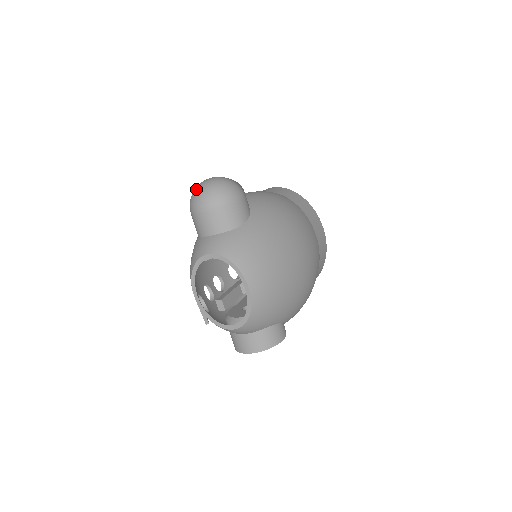
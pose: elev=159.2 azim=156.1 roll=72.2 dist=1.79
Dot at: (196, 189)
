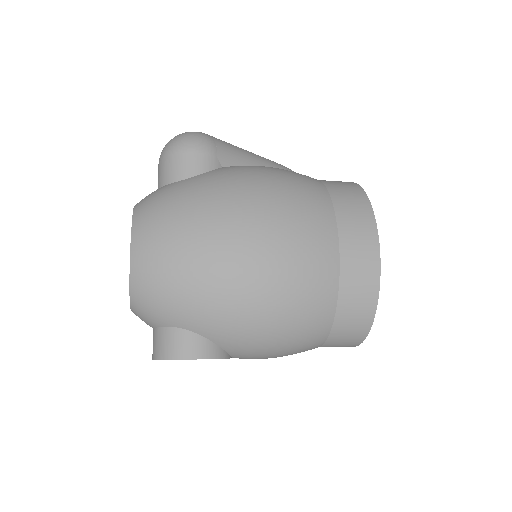
Dot at: occluded
